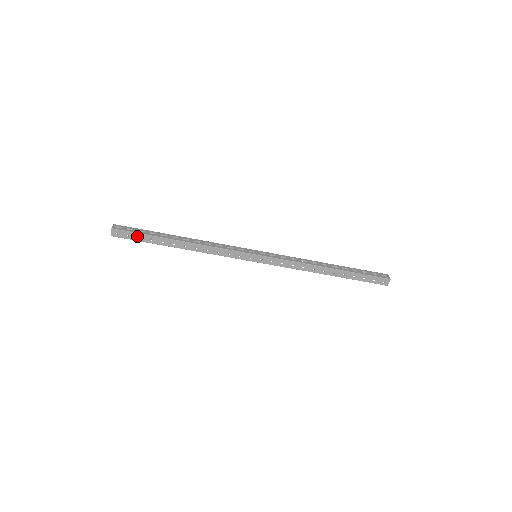
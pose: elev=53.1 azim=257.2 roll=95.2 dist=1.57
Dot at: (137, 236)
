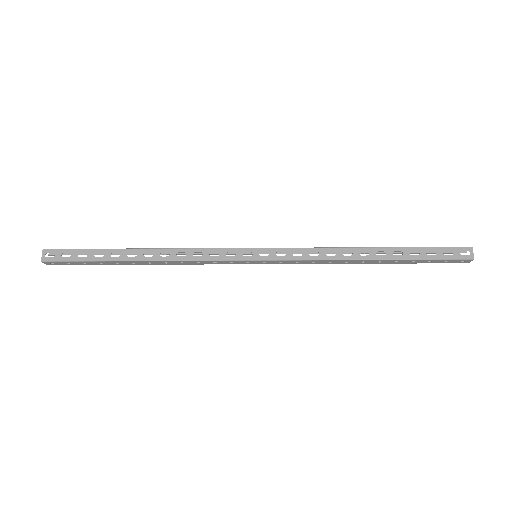
Dot at: (79, 263)
